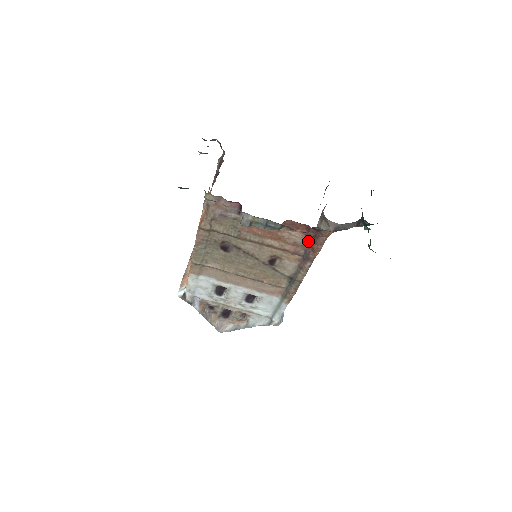
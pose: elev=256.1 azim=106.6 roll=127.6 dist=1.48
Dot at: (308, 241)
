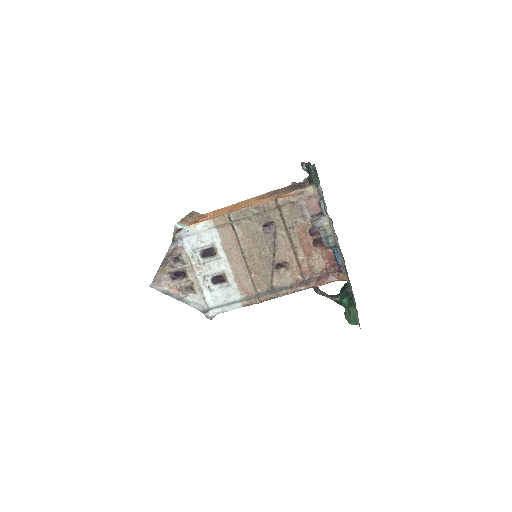
Dot at: (321, 273)
